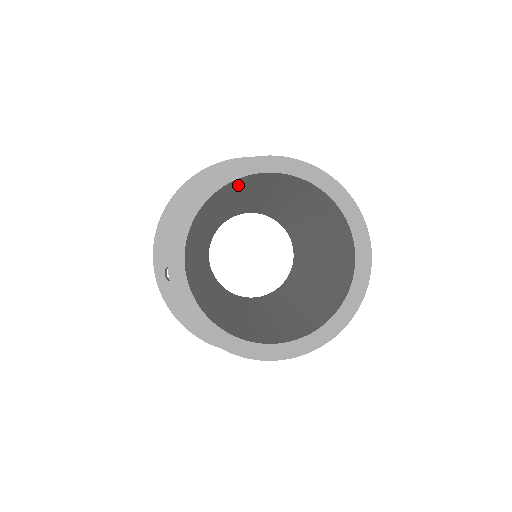
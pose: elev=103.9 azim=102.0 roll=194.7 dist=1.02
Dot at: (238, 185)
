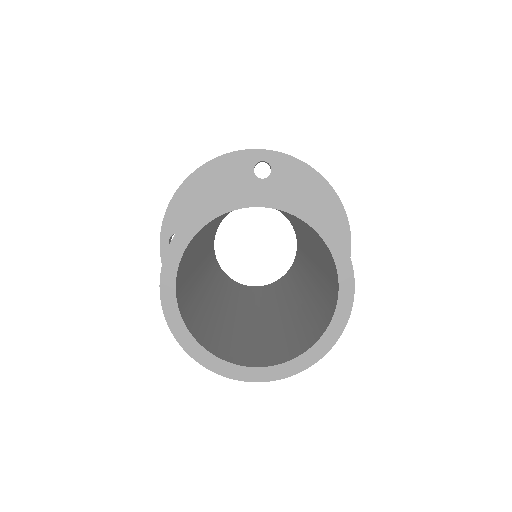
Dot at: occluded
